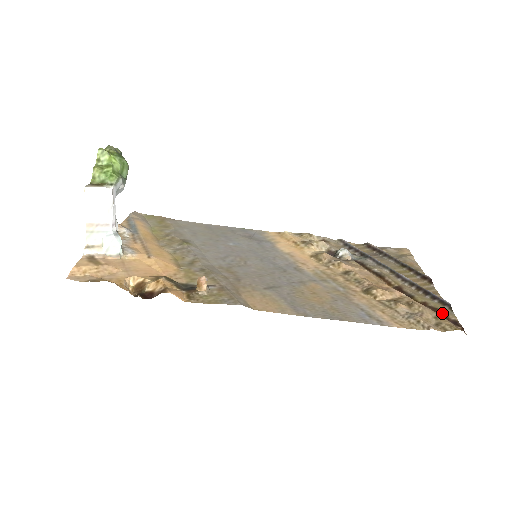
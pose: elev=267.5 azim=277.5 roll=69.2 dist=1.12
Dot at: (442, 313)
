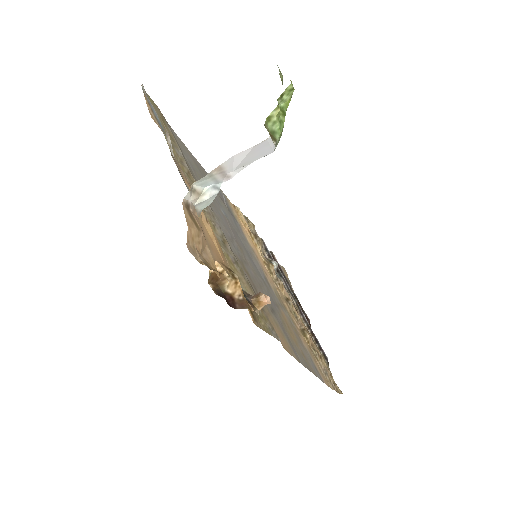
Dot at: (327, 367)
